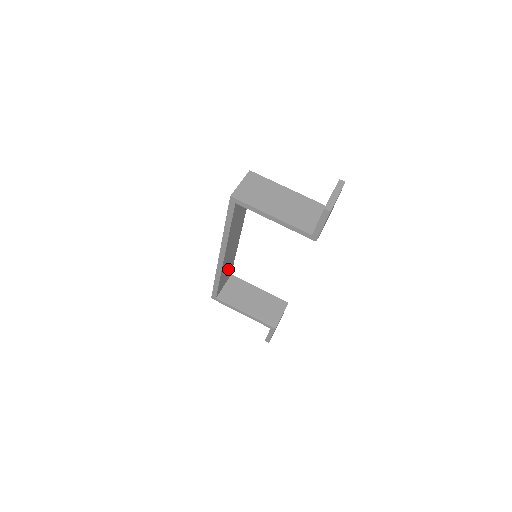
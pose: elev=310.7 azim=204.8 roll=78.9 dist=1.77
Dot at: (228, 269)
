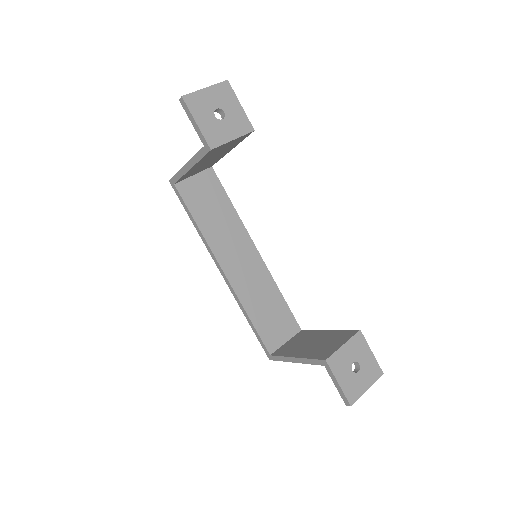
Dot at: (273, 310)
